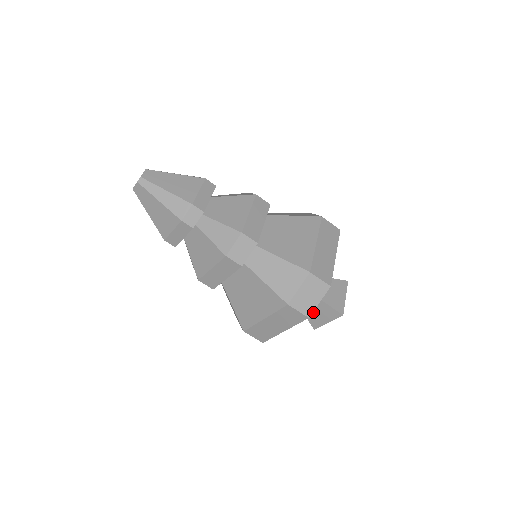
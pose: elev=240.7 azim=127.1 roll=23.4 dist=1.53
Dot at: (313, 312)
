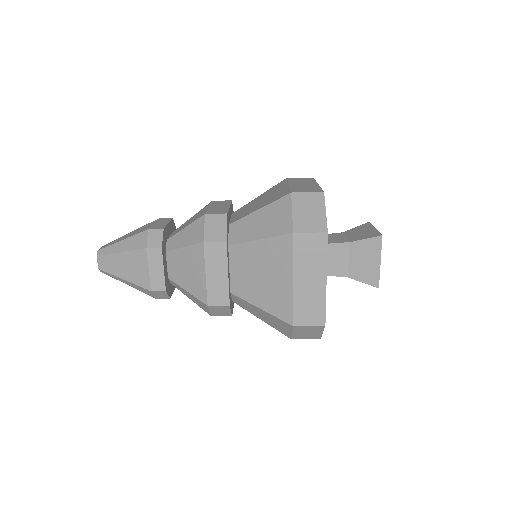
Dot at: occluded
